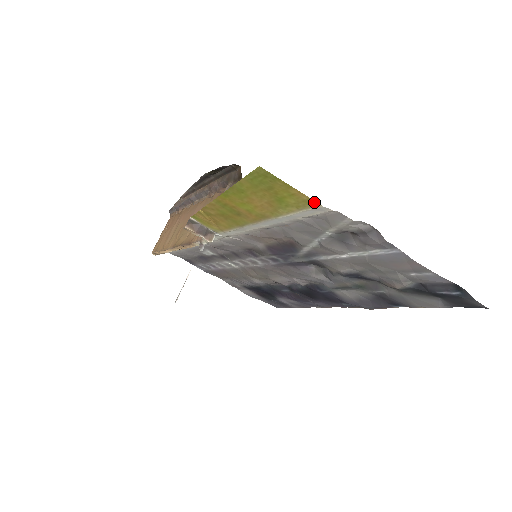
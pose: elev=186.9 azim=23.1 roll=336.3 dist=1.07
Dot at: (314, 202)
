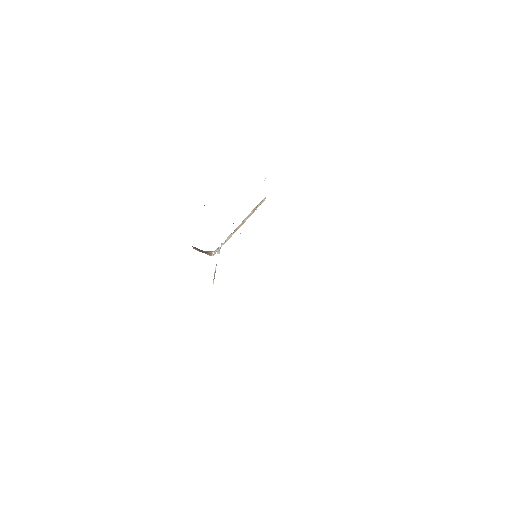
Dot at: occluded
